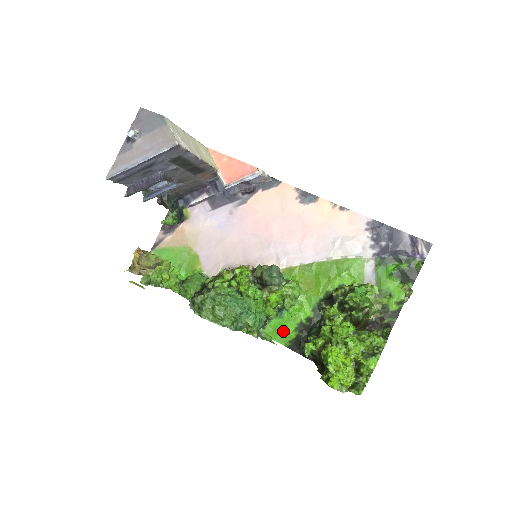
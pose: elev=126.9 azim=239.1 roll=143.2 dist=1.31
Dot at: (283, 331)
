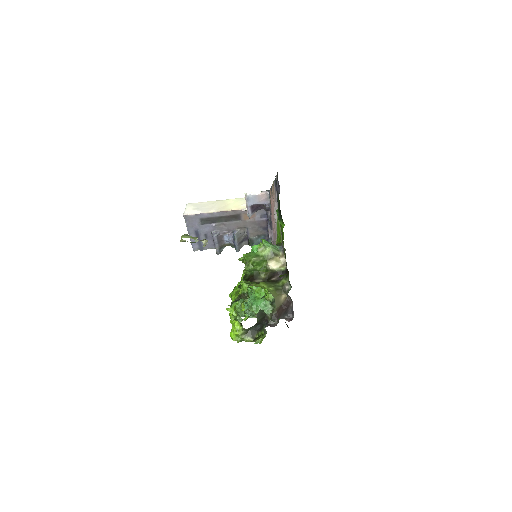
Dot at: occluded
